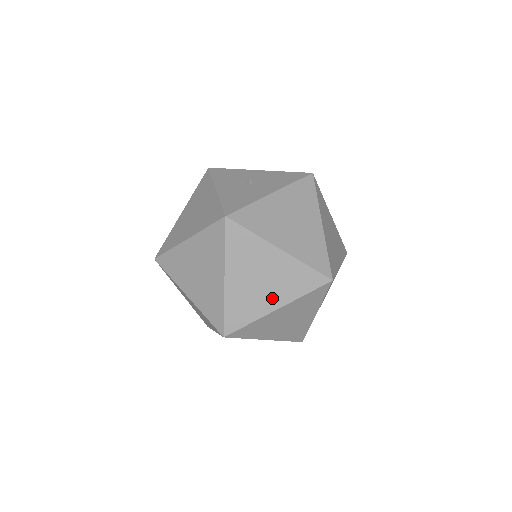
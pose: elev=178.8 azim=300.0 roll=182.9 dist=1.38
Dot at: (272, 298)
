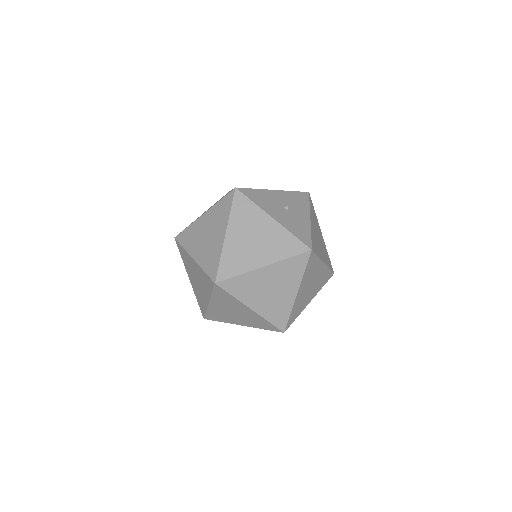
Dot at: (311, 296)
